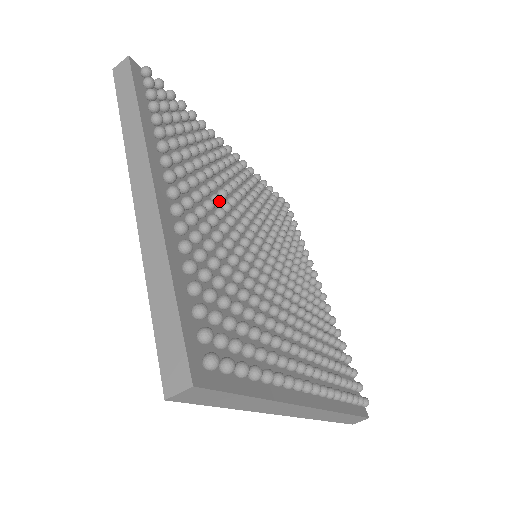
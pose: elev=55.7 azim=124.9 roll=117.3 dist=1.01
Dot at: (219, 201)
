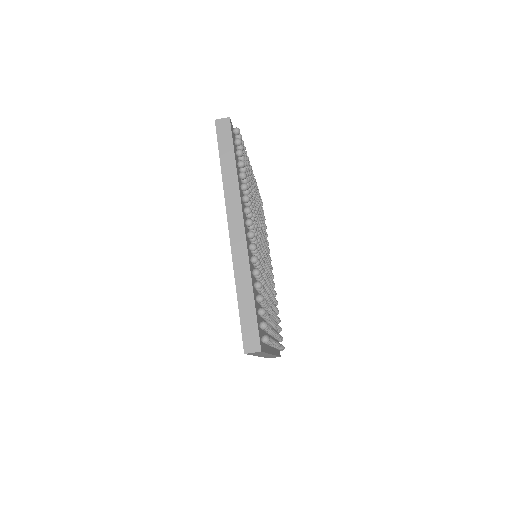
Dot at: (256, 228)
